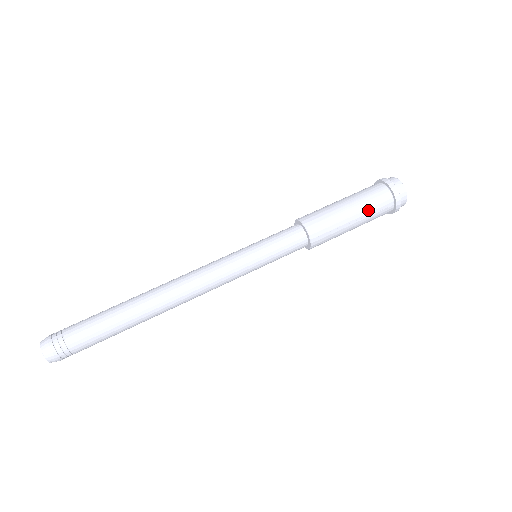
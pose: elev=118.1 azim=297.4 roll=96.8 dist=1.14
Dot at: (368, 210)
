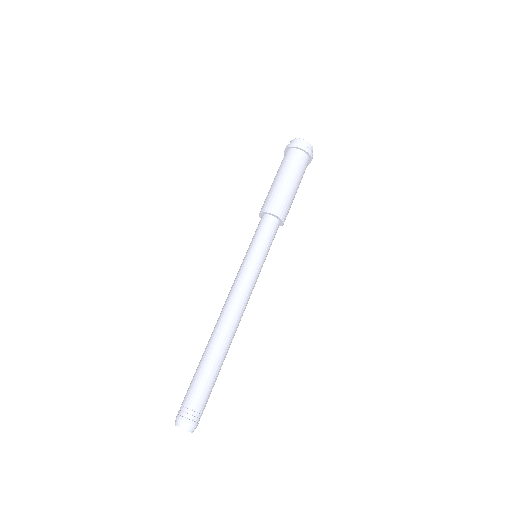
Dot at: occluded
